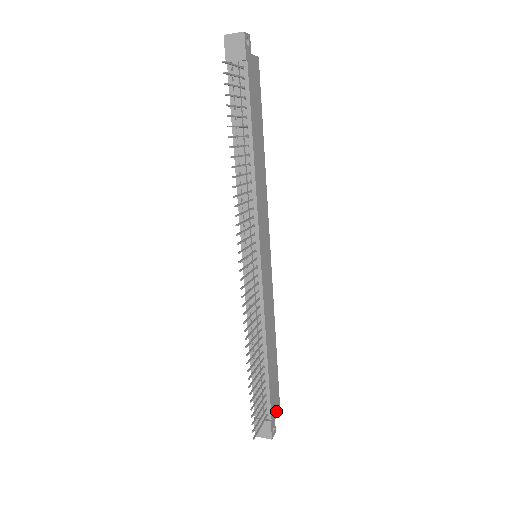
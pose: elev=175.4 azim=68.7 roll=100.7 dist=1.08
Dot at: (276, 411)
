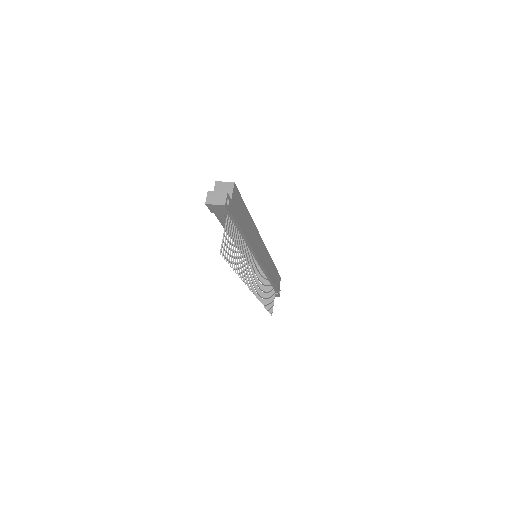
Dot at: (279, 284)
